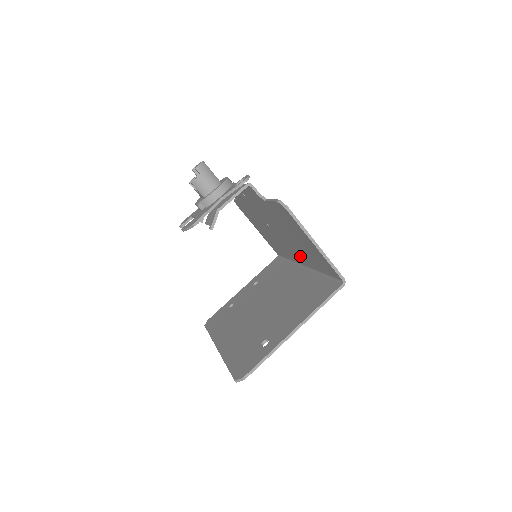
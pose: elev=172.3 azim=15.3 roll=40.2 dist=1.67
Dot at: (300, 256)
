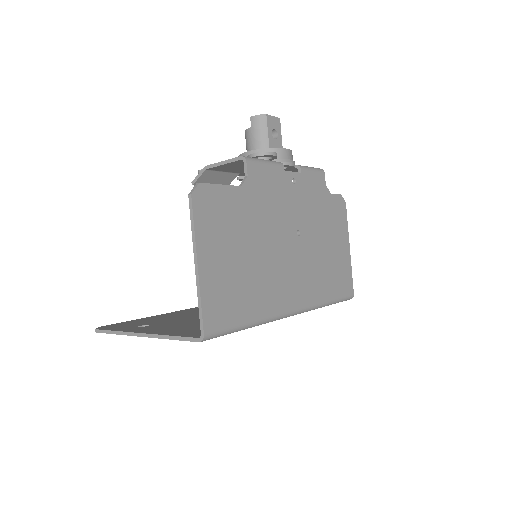
Dot at: (278, 292)
